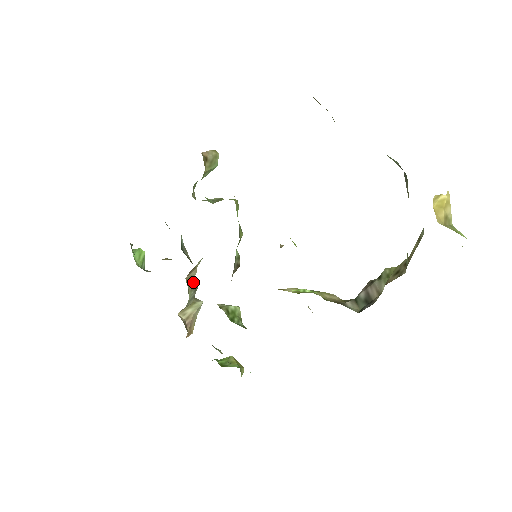
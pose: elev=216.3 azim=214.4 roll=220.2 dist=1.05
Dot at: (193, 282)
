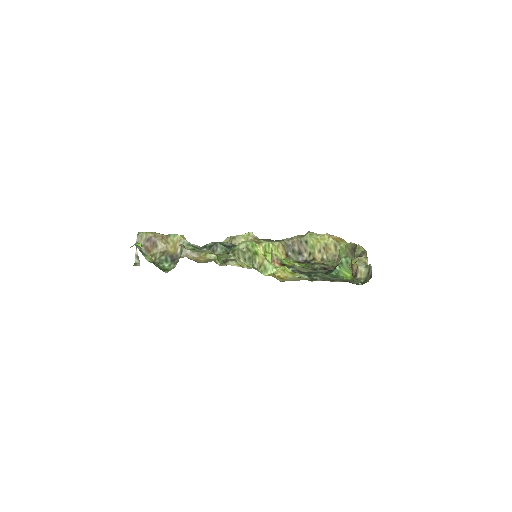
Dot at: occluded
